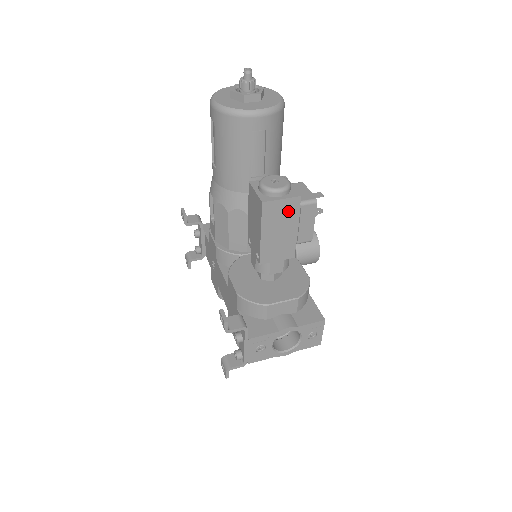
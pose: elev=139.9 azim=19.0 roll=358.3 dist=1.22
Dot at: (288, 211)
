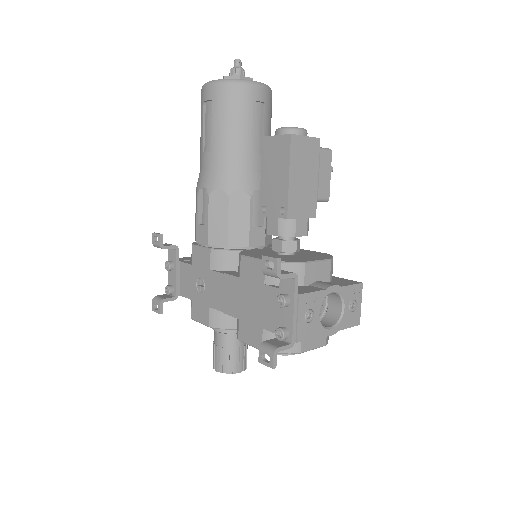
Dot at: (310, 153)
